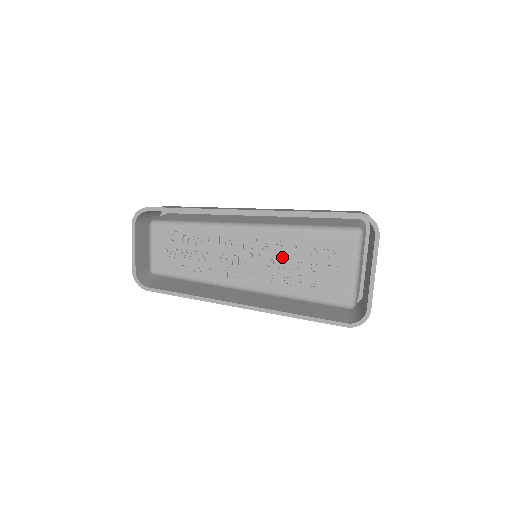
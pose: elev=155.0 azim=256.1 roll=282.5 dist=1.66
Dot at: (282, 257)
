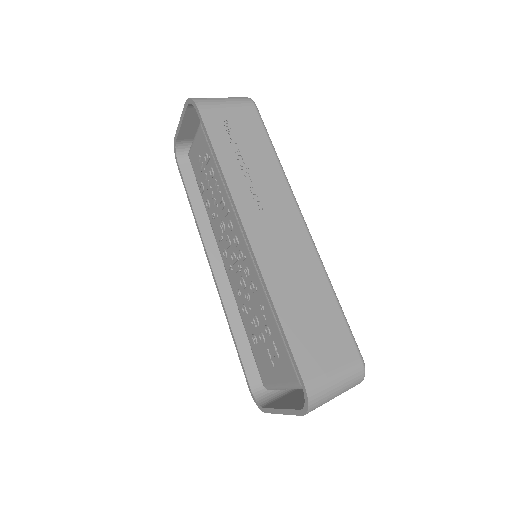
Dot at: (251, 296)
